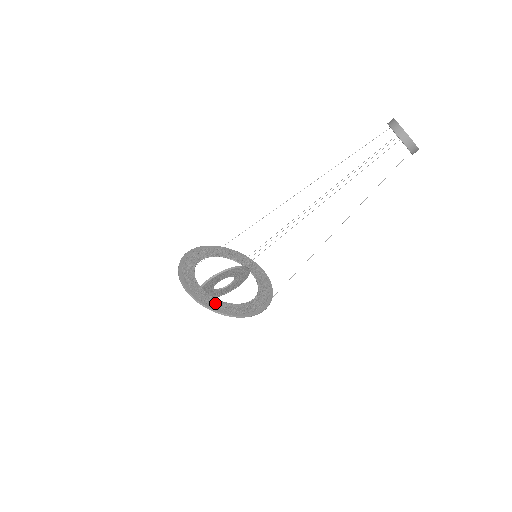
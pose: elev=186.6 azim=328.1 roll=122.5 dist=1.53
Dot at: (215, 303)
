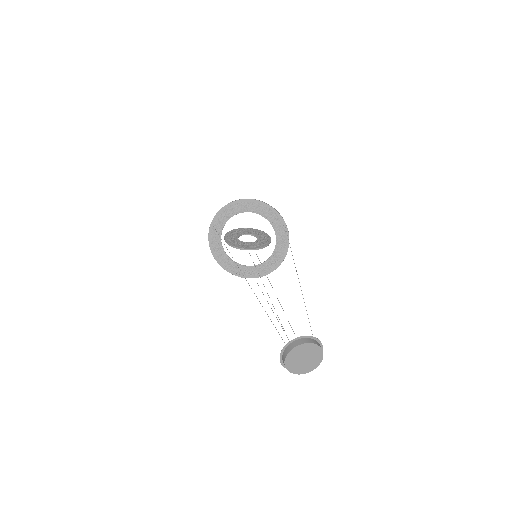
Dot at: (222, 257)
